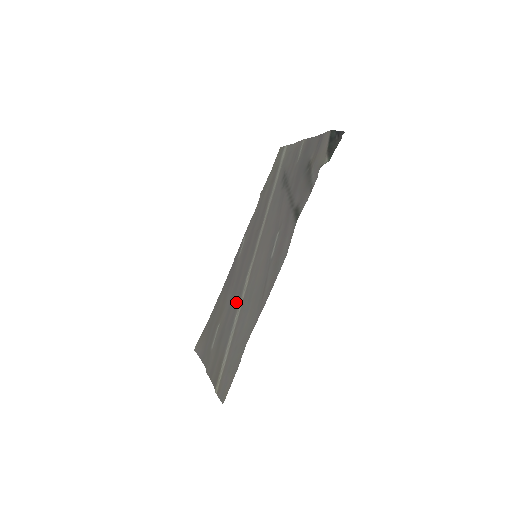
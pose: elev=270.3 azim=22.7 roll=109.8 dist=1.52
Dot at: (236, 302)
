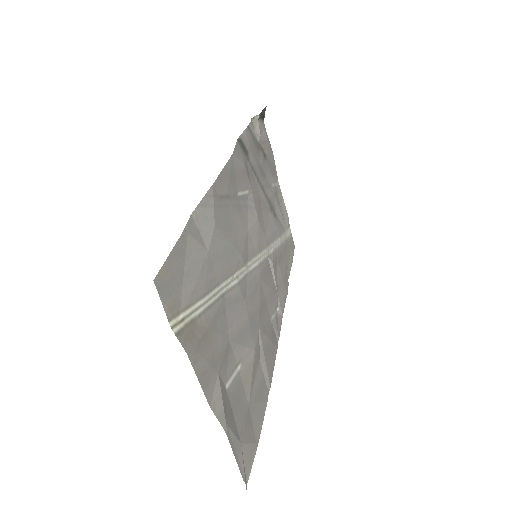
Dot at: (242, 303)
